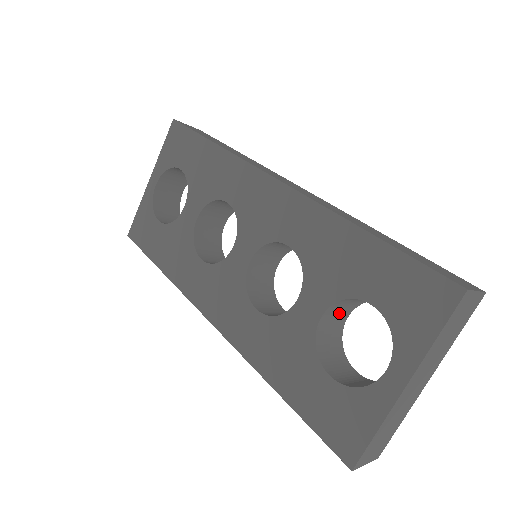
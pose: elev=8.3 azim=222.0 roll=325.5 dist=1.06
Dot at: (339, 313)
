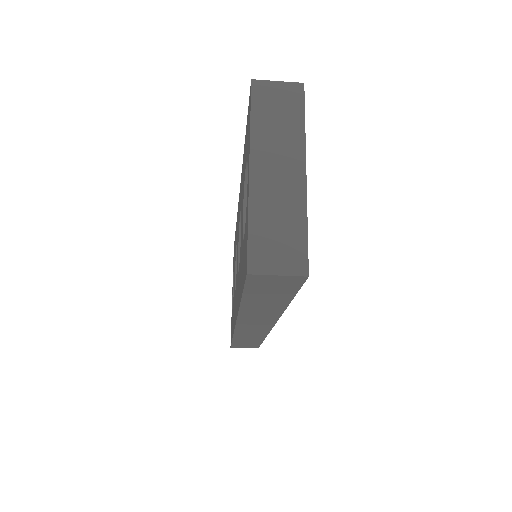
Dot at: occluded
